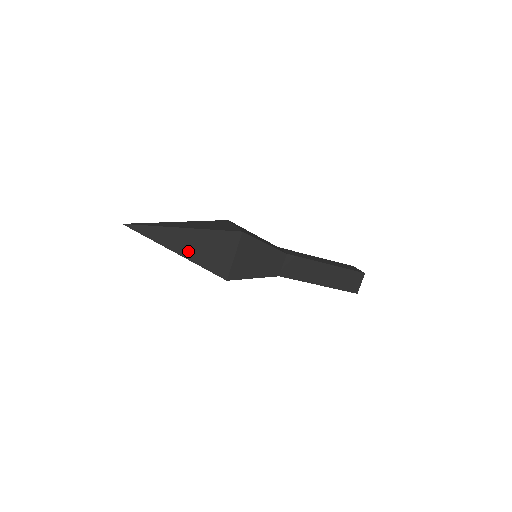
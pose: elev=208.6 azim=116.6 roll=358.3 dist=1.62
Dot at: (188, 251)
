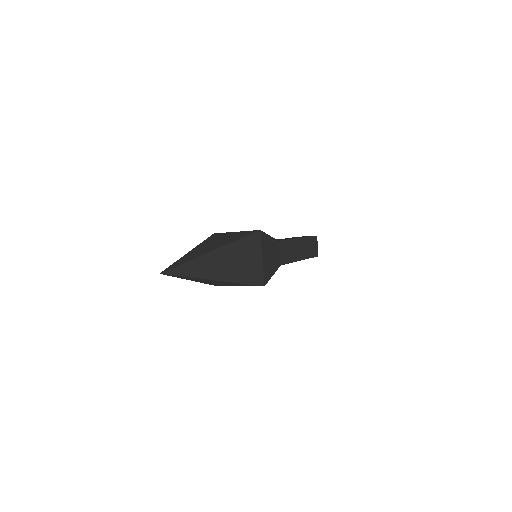
Dot at: (205, 282)
